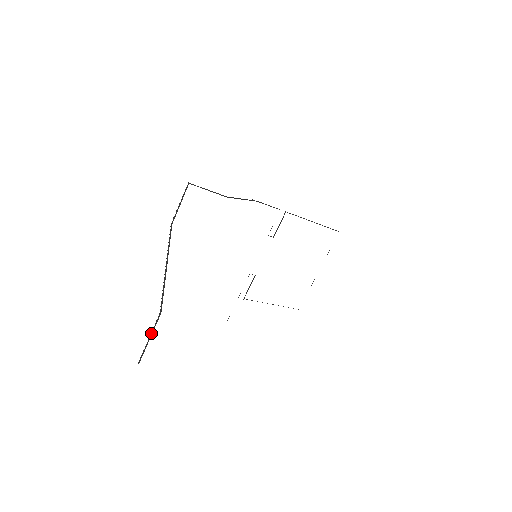
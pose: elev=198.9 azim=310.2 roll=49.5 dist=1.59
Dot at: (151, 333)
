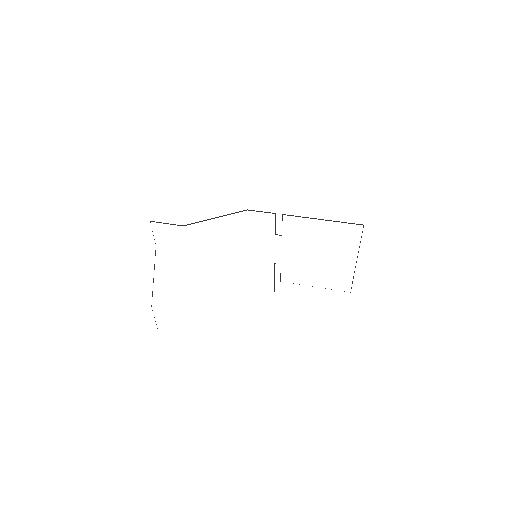
Dot at: (154, 317)
